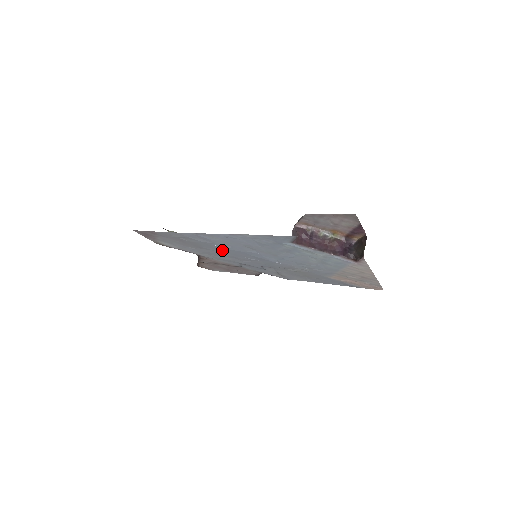
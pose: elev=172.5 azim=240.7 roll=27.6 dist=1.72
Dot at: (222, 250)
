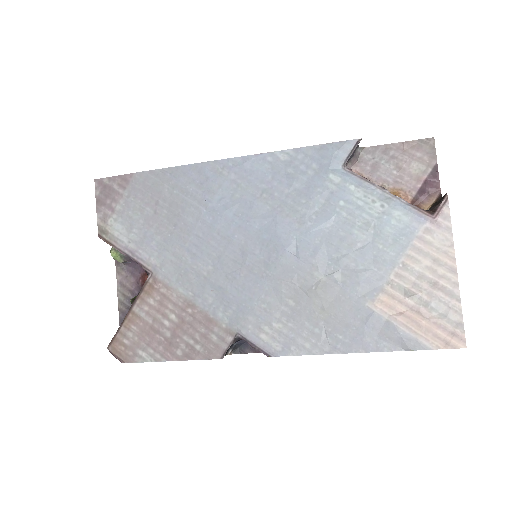
Dot at: (212, 225)
